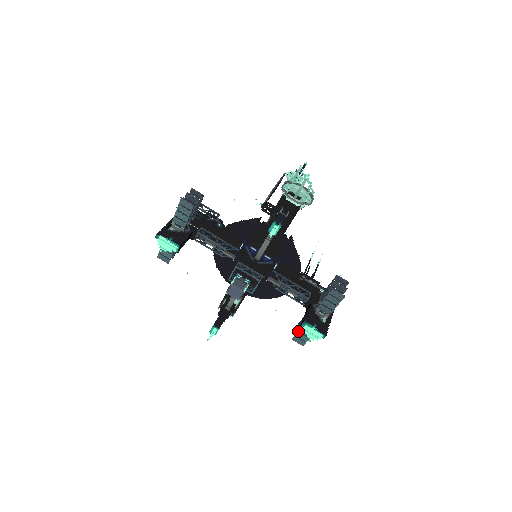
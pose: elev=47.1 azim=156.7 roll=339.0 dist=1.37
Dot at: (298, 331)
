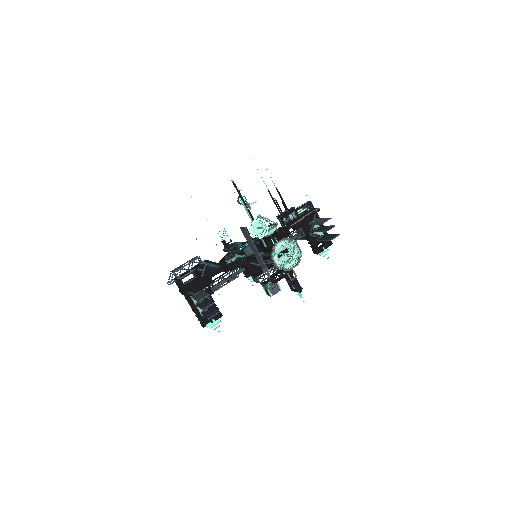
Dot at: occluded
